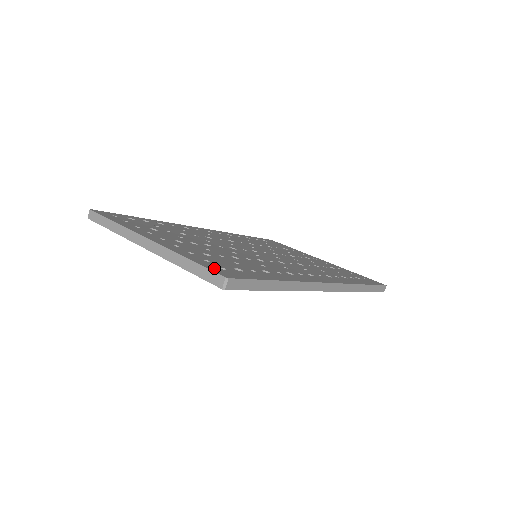
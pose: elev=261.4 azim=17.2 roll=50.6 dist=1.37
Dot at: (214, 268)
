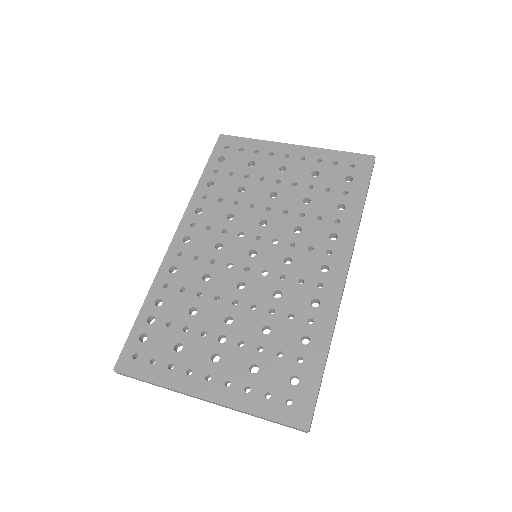
Dot at: (286, 415)
